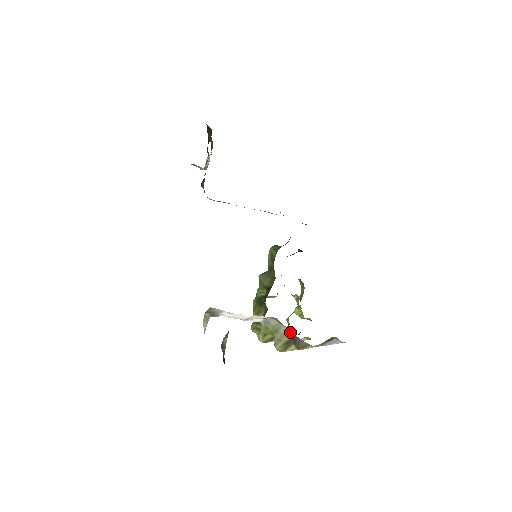
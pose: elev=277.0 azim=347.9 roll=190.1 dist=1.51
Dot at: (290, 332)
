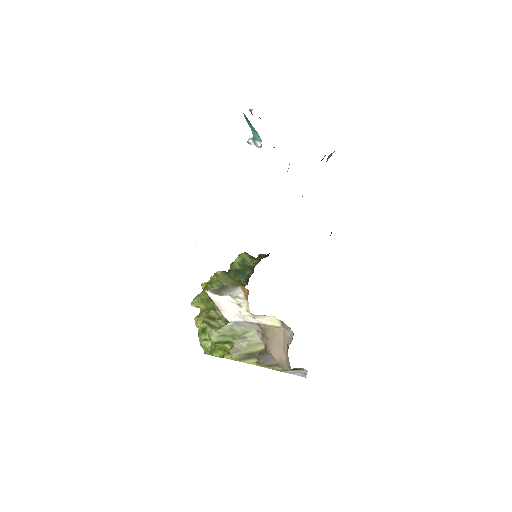
Dot at: (260, 345)
